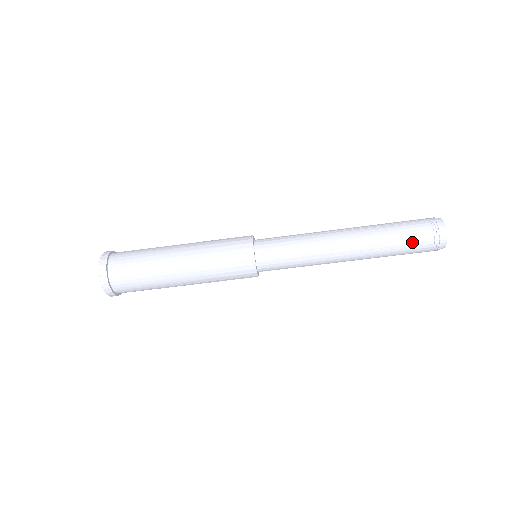
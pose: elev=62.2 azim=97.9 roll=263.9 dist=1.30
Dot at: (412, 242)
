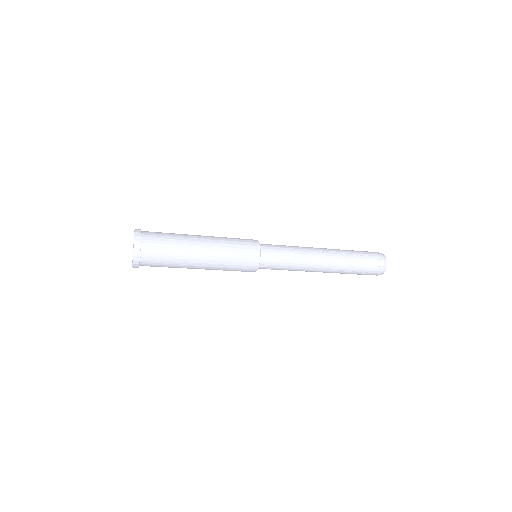
Dot at: (364, 270)
